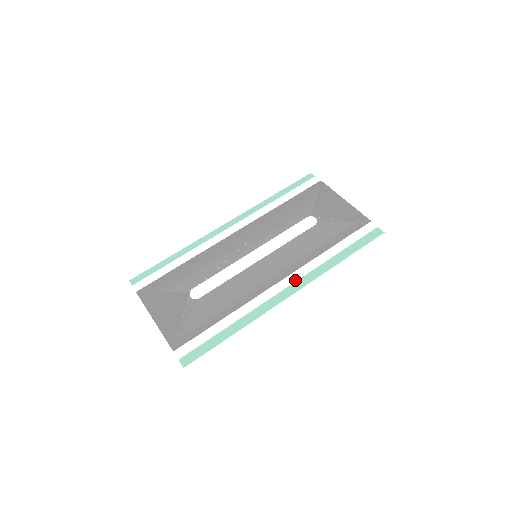
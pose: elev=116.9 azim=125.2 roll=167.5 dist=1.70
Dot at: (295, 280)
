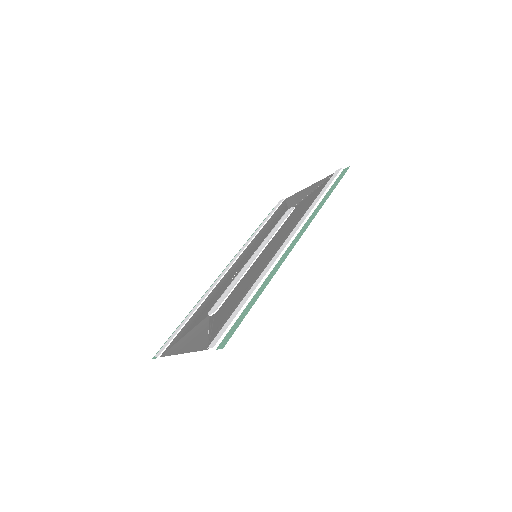
Dot at: (295, 232)
